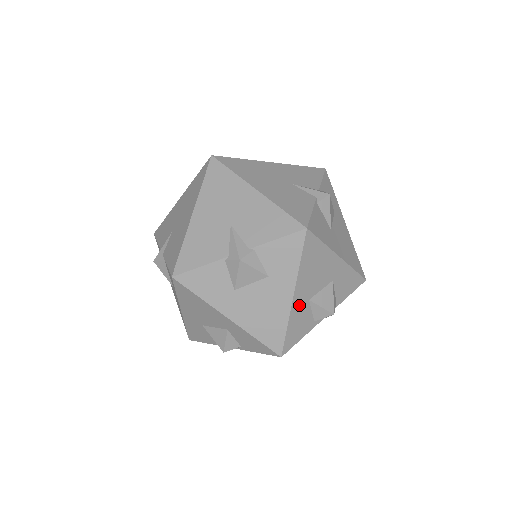
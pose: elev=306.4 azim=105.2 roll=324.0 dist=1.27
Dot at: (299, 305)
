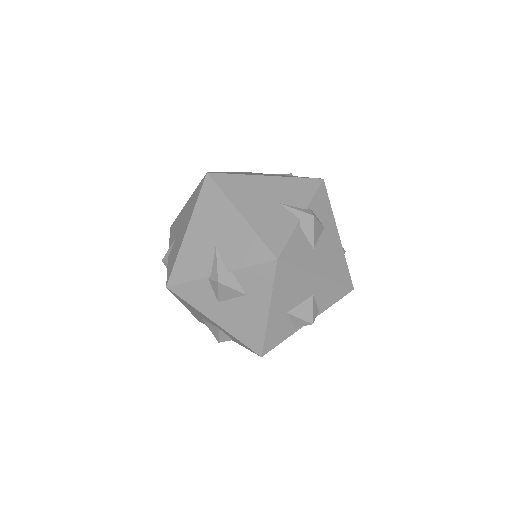
Dot at: (276, 318)
